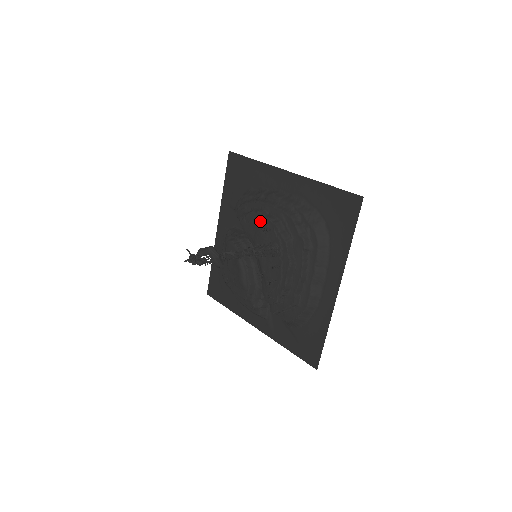
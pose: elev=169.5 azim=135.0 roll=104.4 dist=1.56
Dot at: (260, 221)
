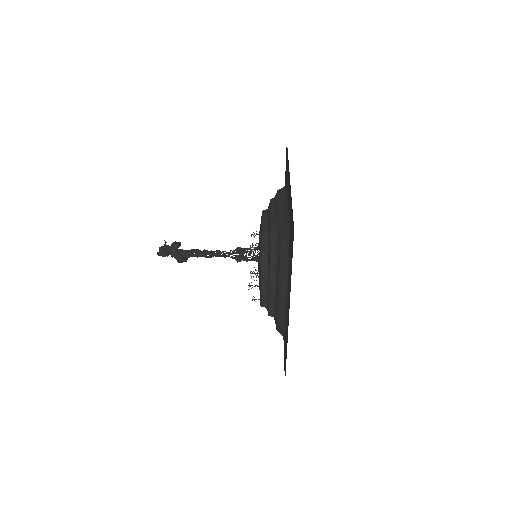
Dot at: (261, 223)
